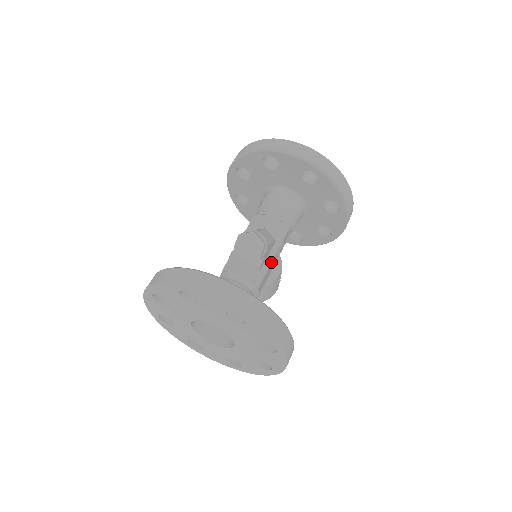
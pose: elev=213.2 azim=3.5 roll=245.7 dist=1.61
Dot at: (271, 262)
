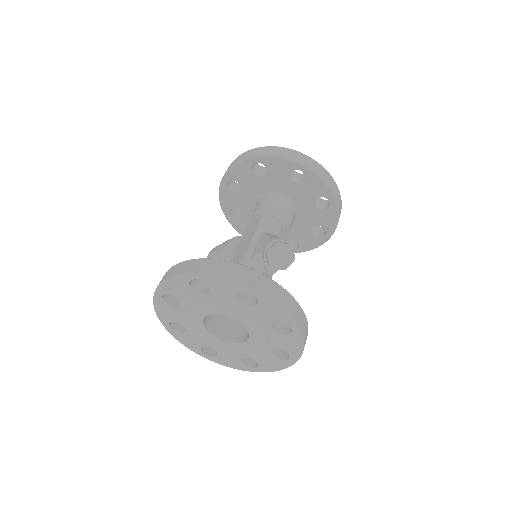
Dot at: occluded
